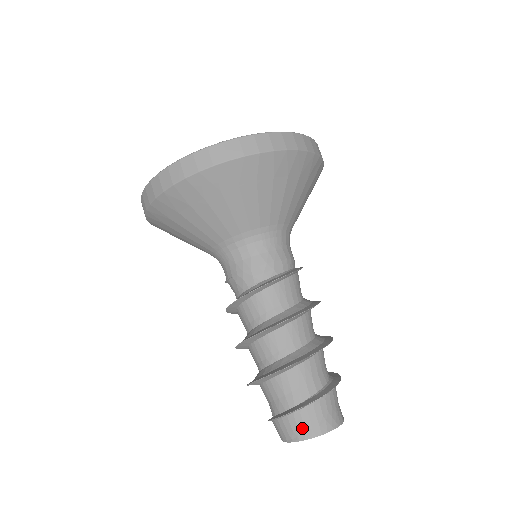
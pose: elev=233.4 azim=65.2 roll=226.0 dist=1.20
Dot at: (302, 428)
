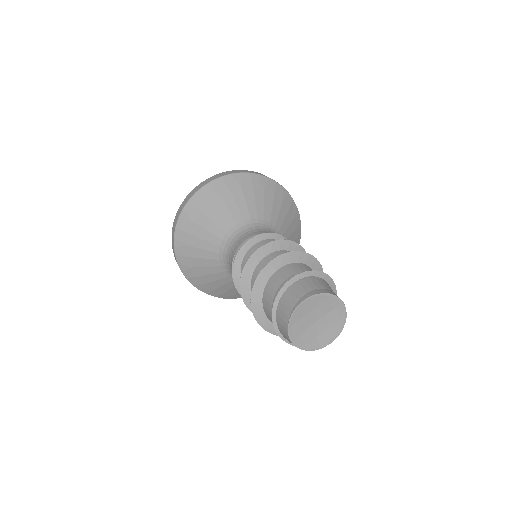
Dot at: (298, 295)
